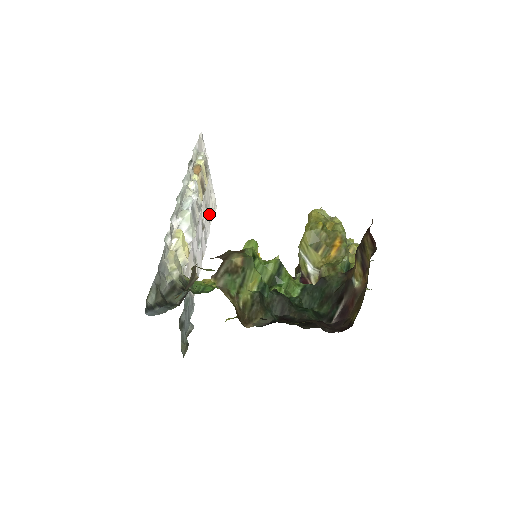
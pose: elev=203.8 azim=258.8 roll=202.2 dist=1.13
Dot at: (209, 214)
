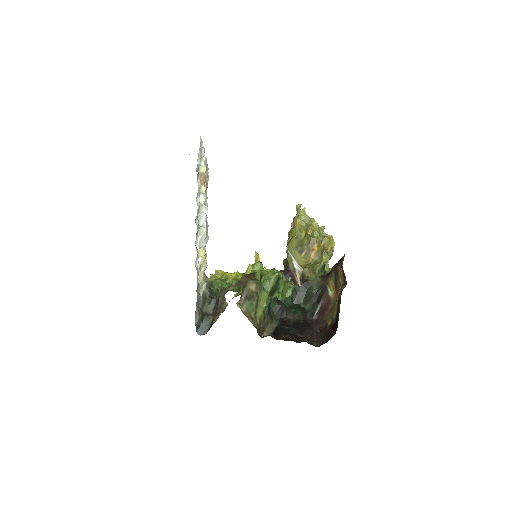
Dot at: occluded
